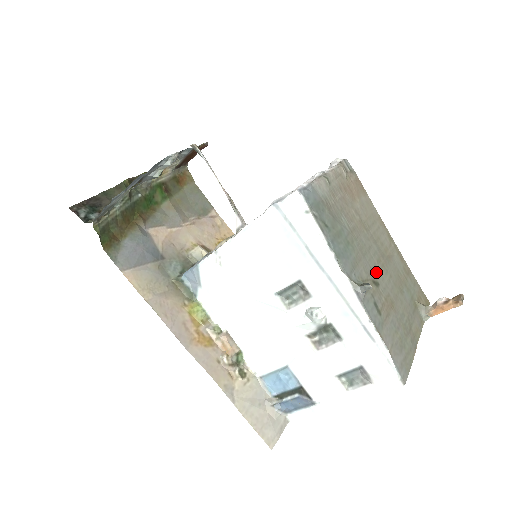
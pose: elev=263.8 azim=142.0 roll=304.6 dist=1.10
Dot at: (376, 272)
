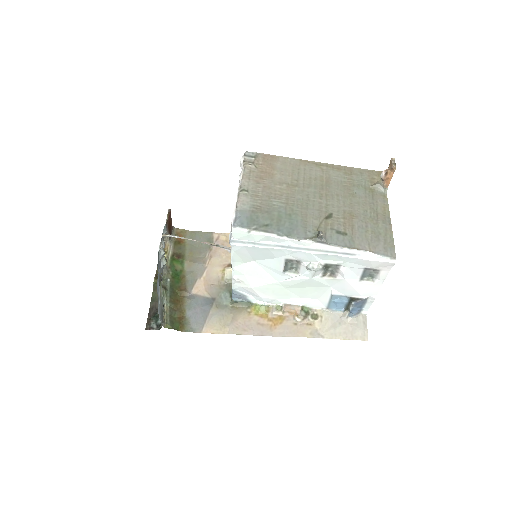
Dot at: (324, 208)
